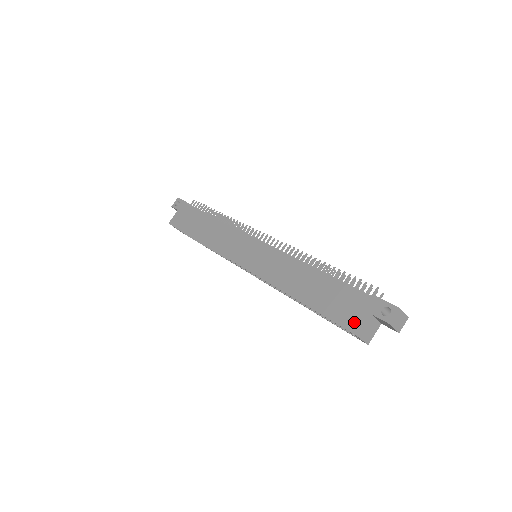
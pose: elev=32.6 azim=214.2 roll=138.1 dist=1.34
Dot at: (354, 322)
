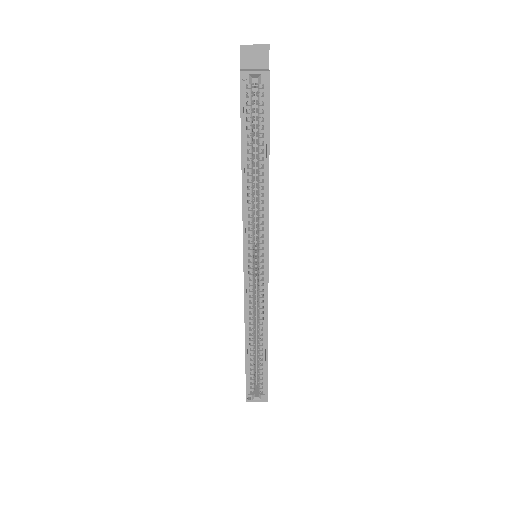
Dot at: occluded
